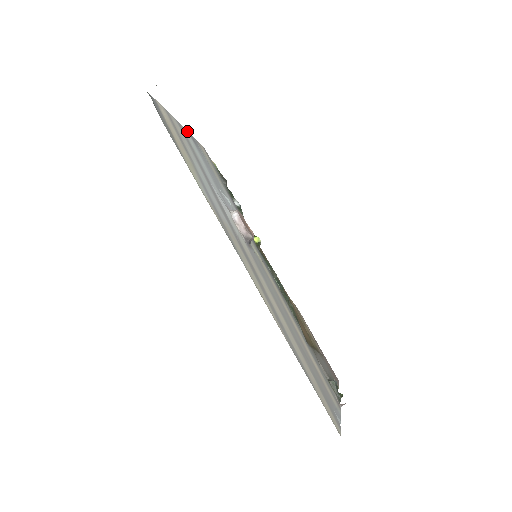
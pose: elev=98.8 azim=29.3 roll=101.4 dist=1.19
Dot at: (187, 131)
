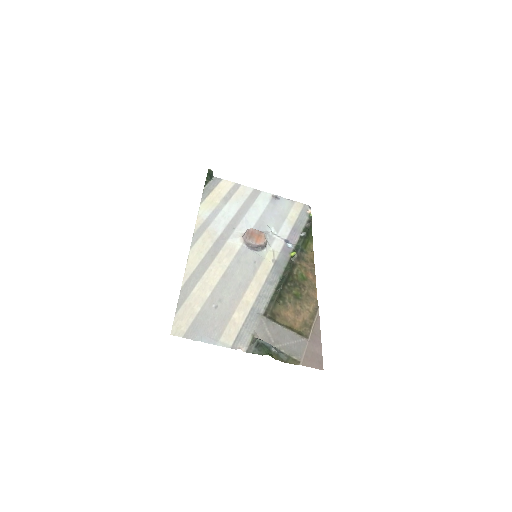
Dot at: (271, 194)
